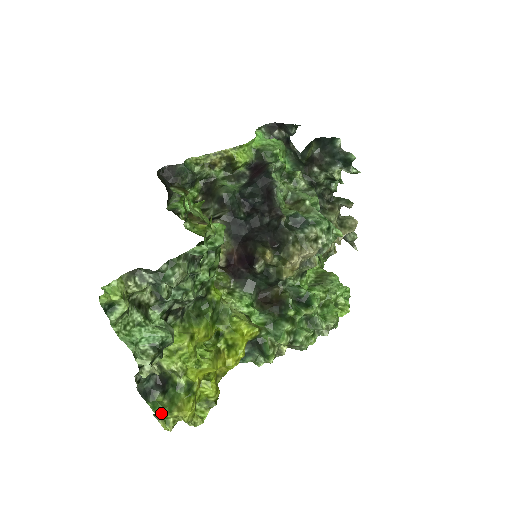
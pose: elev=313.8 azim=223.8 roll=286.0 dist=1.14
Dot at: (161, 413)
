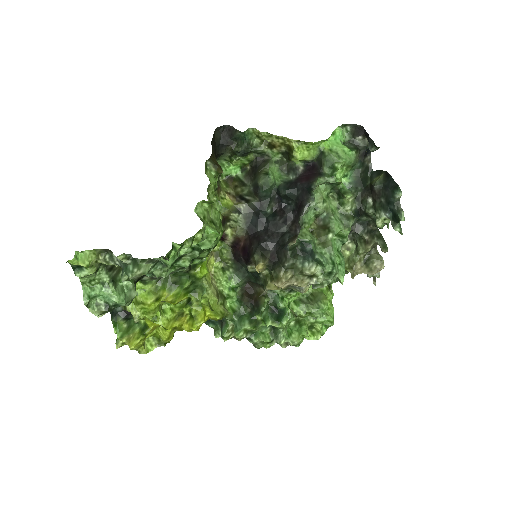
Dot at: (117, 332)
